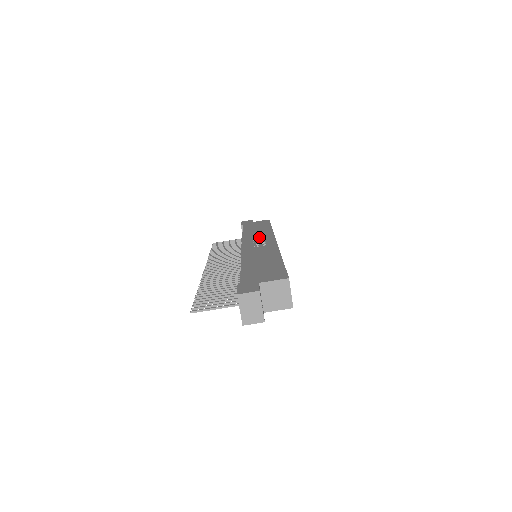
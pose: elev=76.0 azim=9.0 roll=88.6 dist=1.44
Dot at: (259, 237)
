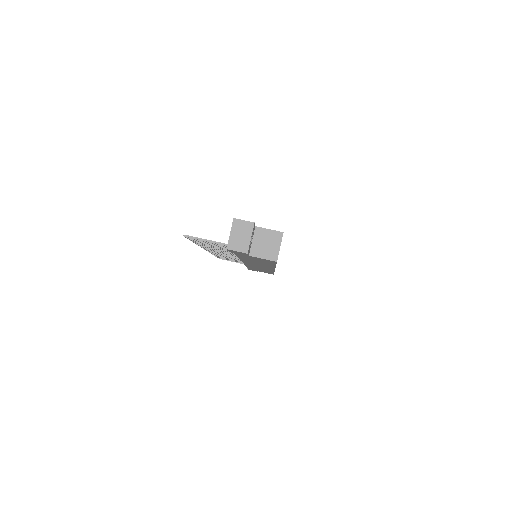
Dot at: occluded
